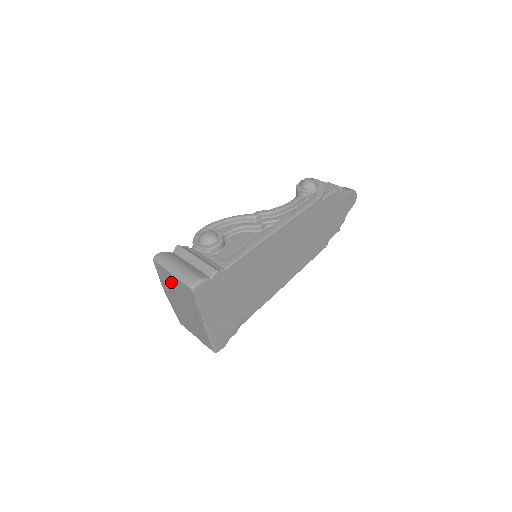
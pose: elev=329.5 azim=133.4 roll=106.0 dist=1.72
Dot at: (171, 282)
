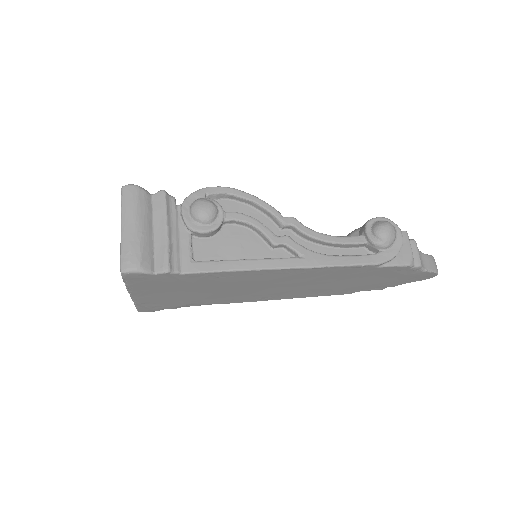
Dot at: occluded
